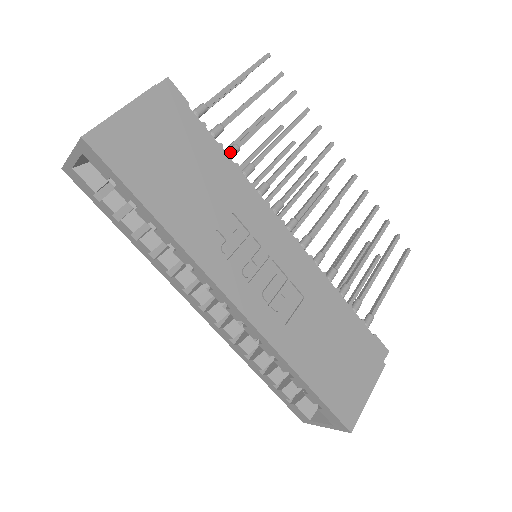
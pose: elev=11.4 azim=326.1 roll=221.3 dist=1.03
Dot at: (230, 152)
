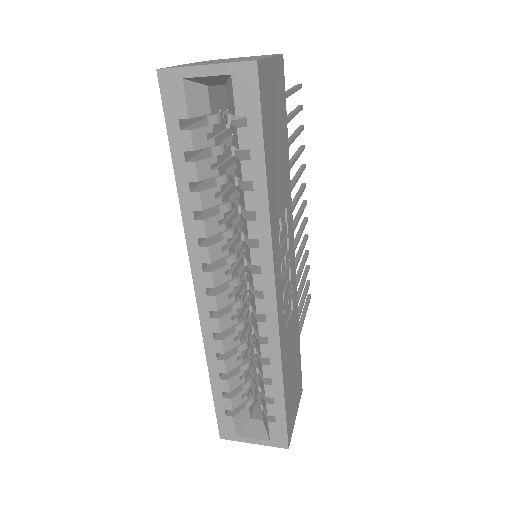
Dot at: occluded
